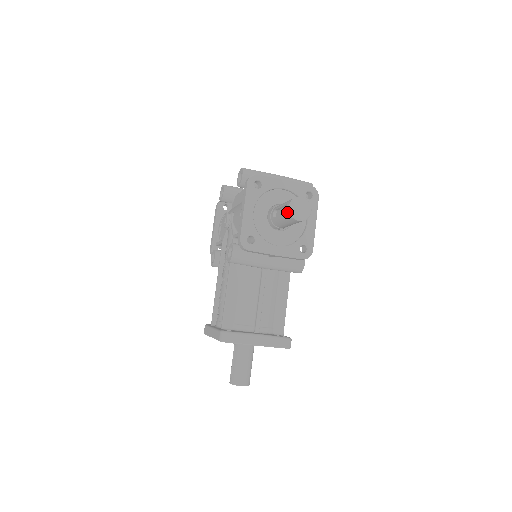
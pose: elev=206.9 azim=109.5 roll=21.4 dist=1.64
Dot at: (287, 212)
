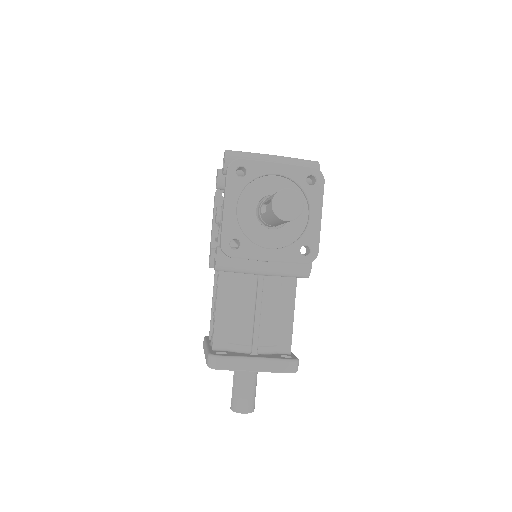
Dot at: (271, 210)
